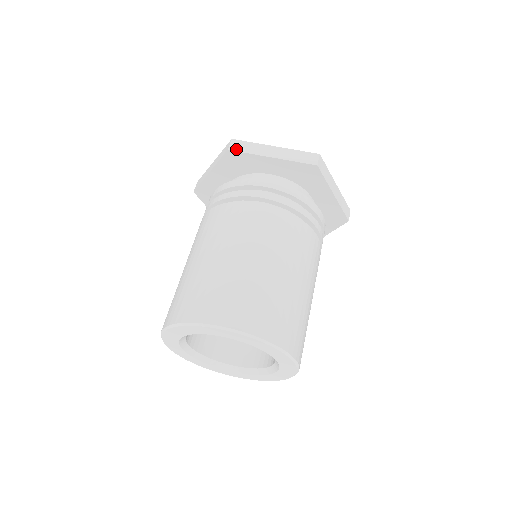
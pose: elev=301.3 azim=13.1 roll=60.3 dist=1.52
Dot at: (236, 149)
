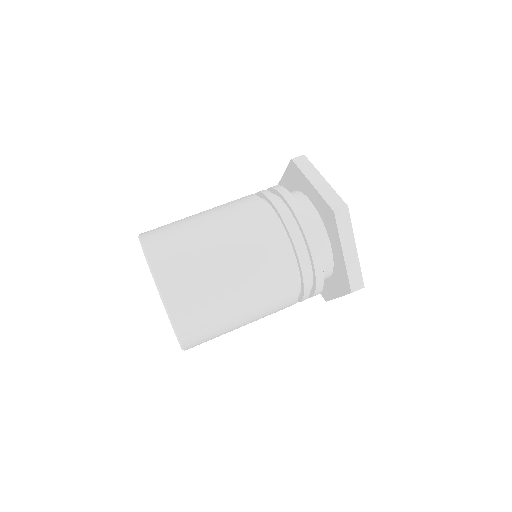
Dot at: (297, 162)
